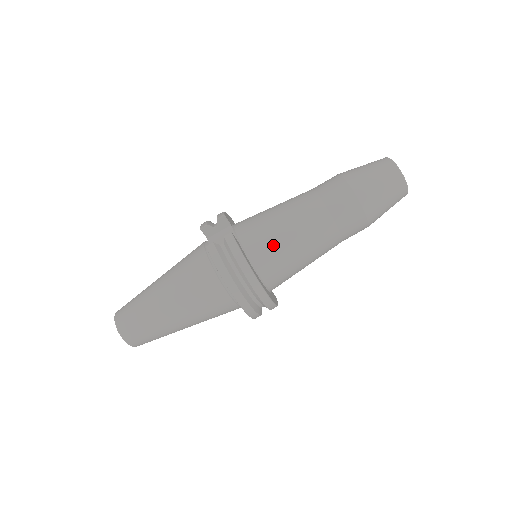
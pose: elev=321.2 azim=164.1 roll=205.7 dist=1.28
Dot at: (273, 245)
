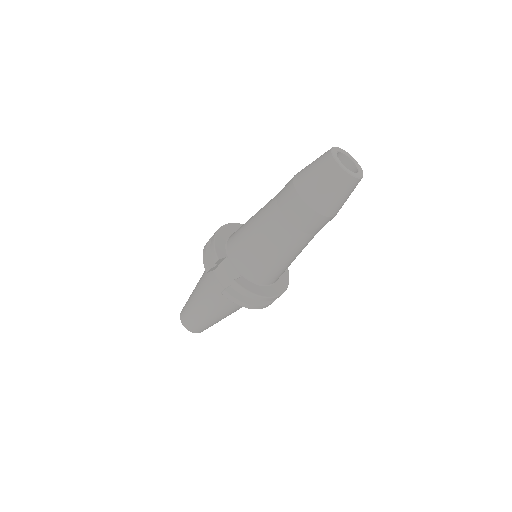
Dot at: (268, 268)
